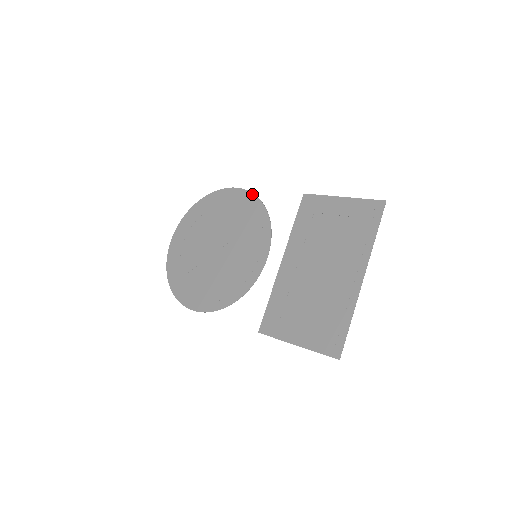
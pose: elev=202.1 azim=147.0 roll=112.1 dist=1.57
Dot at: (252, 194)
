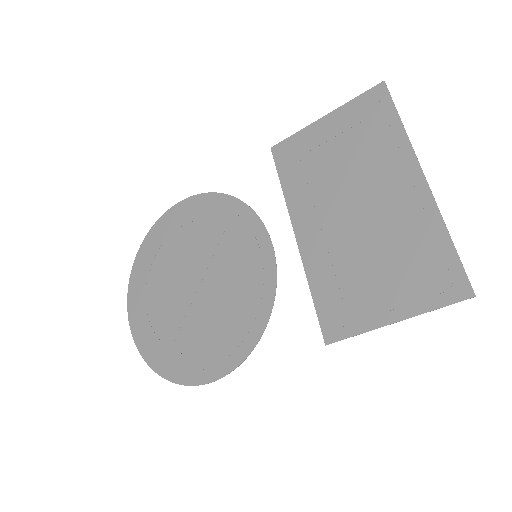
Dot at: (204, 194)
